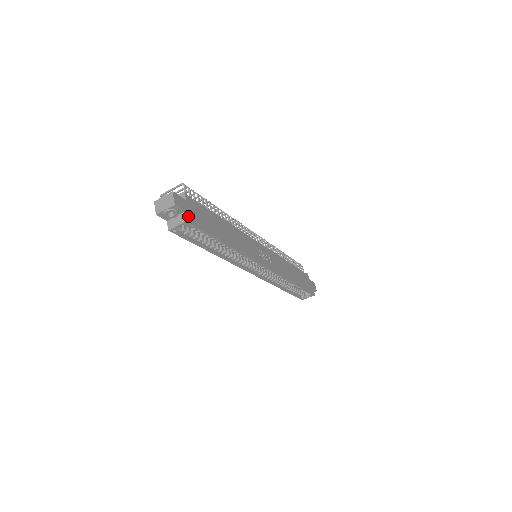
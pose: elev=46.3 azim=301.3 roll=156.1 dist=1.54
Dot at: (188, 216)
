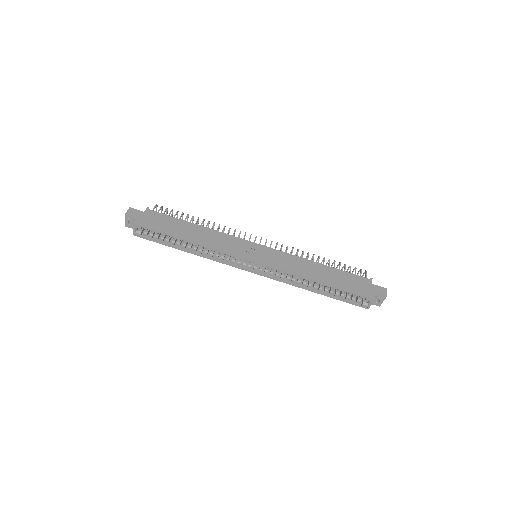
Dot at: (138, 221)
